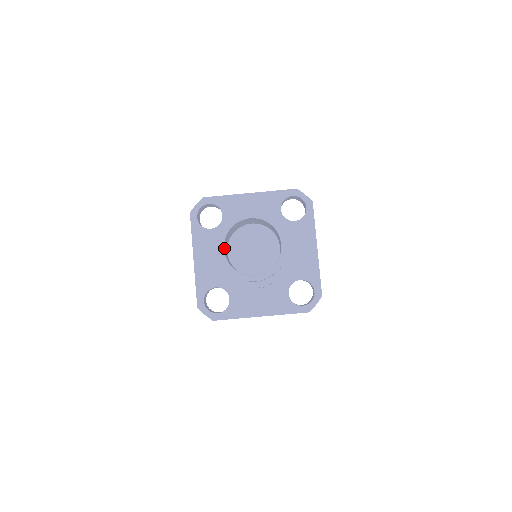
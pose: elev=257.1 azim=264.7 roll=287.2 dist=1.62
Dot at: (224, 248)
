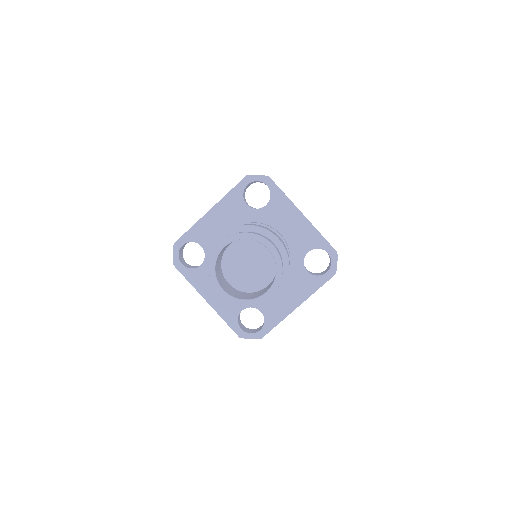
Dot at: occluded
